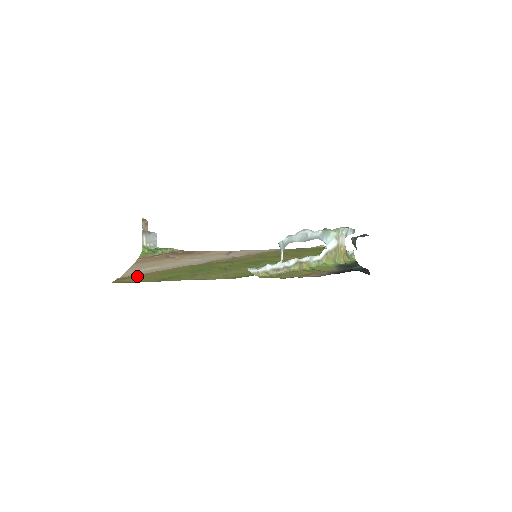
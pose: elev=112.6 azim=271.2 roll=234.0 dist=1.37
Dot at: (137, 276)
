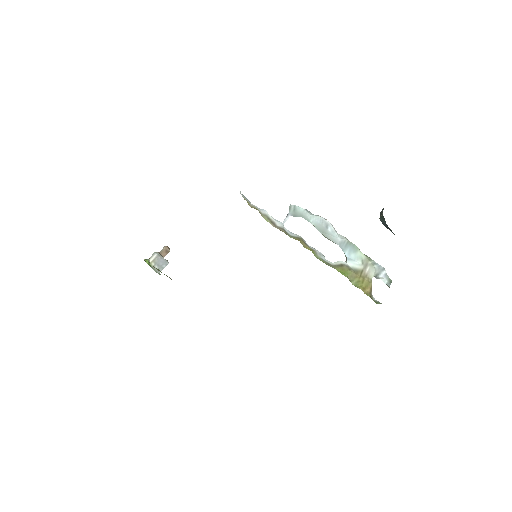
Dot at: occluded
